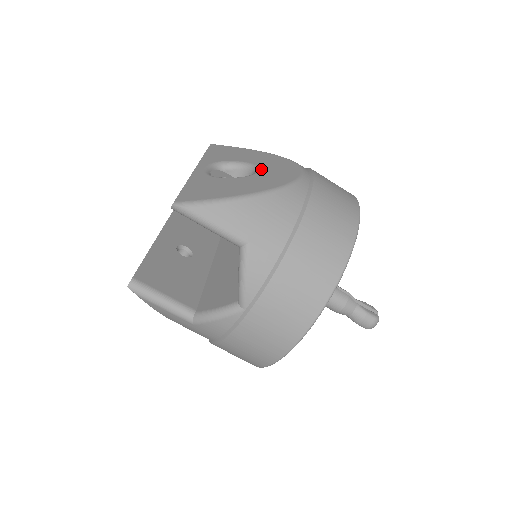
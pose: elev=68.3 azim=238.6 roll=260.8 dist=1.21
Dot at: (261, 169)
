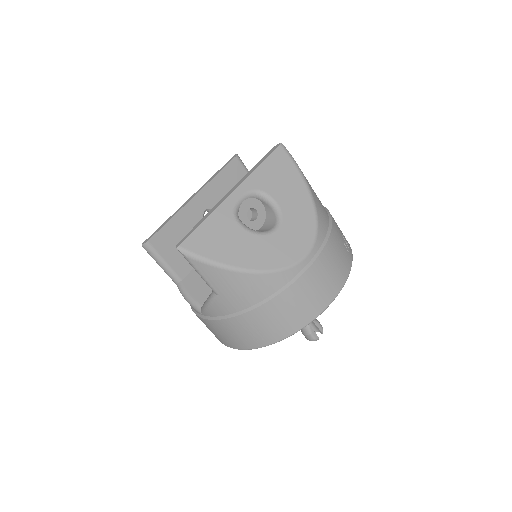
Dot at: (280, 229)
